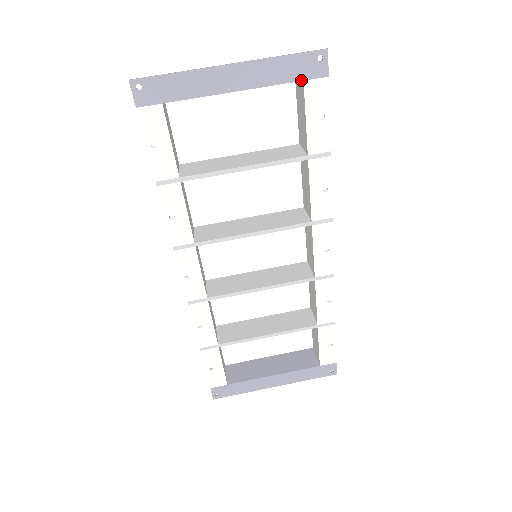
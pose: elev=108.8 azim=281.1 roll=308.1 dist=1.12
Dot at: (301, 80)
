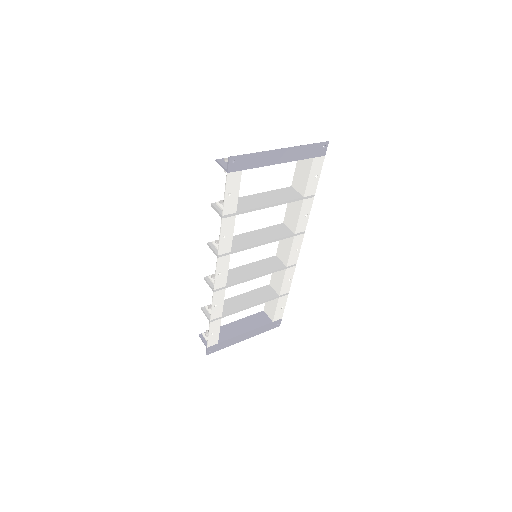
Dot at: (313, 157)
